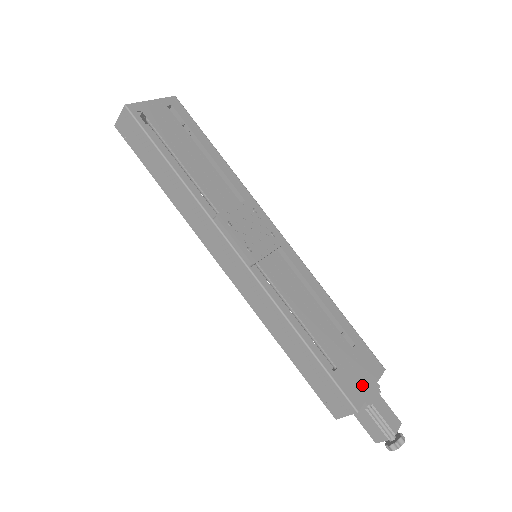
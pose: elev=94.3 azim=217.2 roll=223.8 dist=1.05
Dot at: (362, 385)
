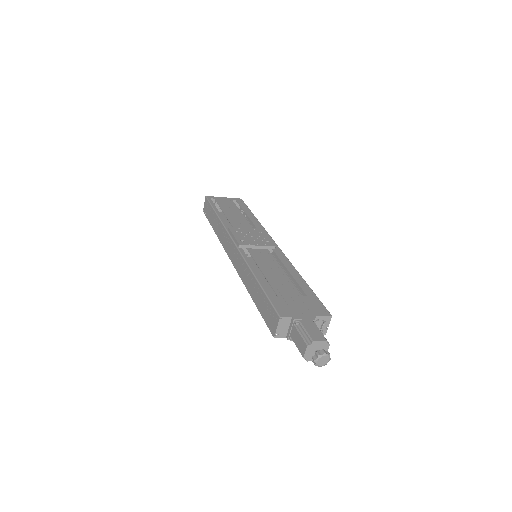
Dot at: (297, 311)
